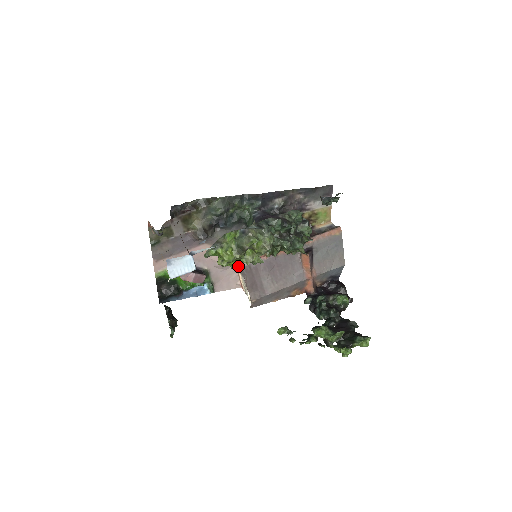
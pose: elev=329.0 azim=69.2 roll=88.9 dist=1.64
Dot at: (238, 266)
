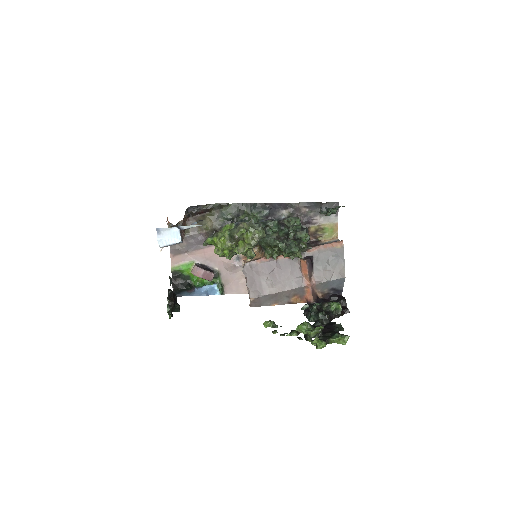
Dot at: occluded
